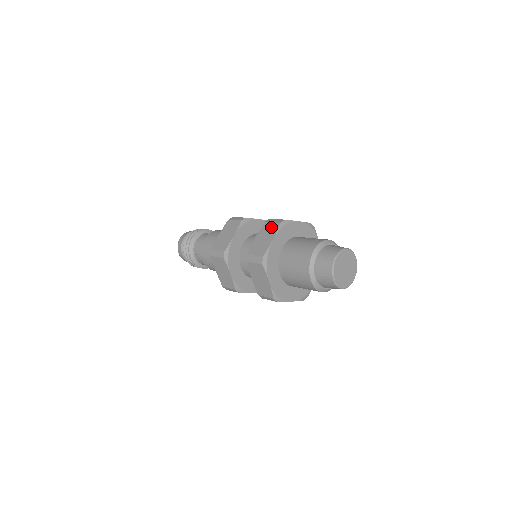
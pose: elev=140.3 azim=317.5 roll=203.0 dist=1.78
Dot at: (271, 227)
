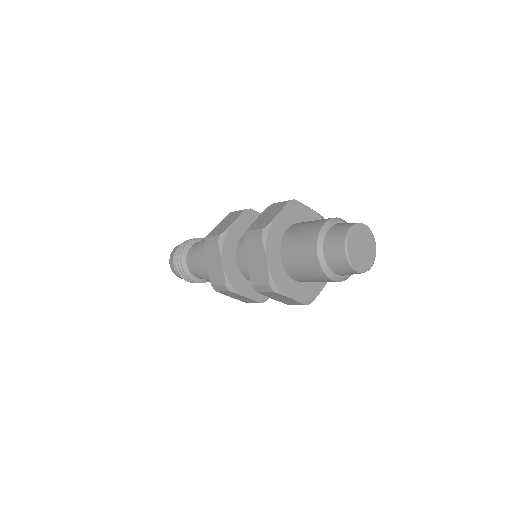
Dot at: (278, 205)
